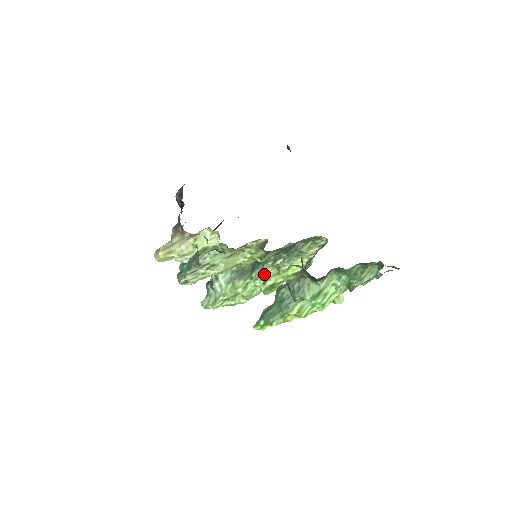
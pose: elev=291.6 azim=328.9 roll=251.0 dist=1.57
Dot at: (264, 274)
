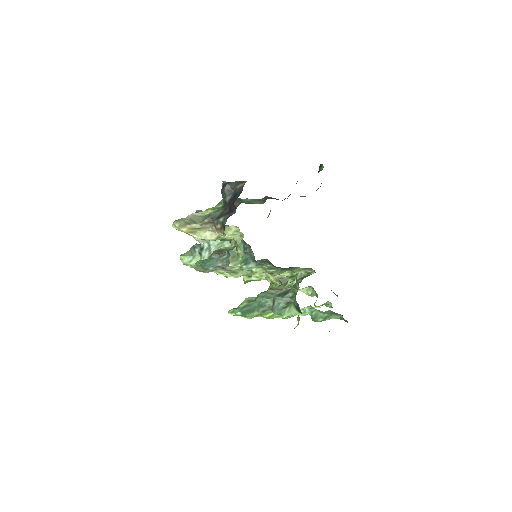
Dot at: (254, 271)
